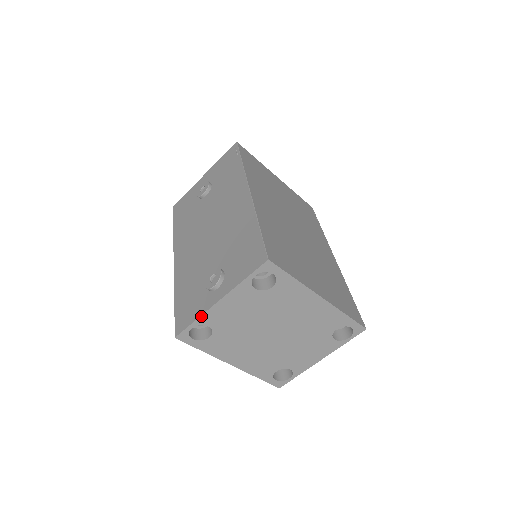
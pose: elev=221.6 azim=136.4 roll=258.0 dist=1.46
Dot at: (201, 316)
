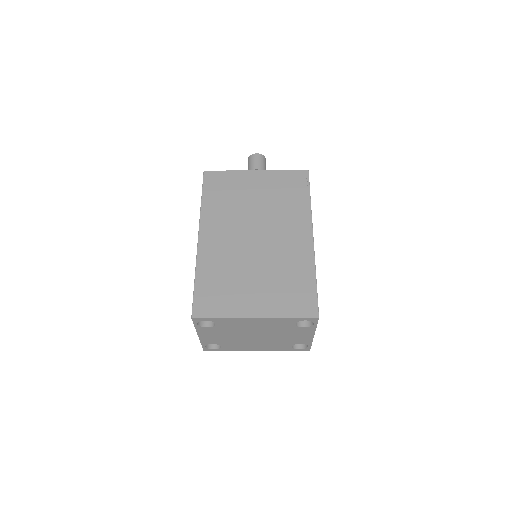
Dot at: (201, 342)
